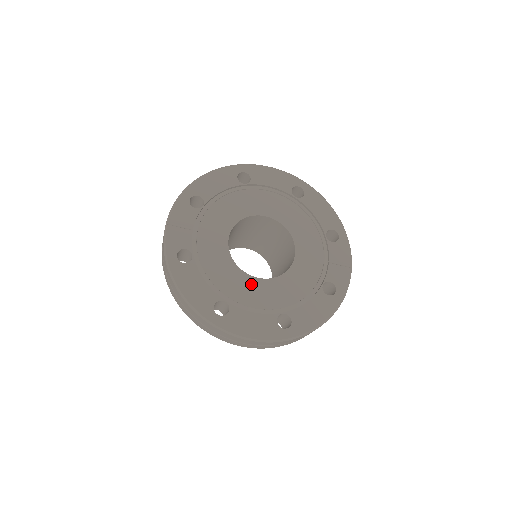
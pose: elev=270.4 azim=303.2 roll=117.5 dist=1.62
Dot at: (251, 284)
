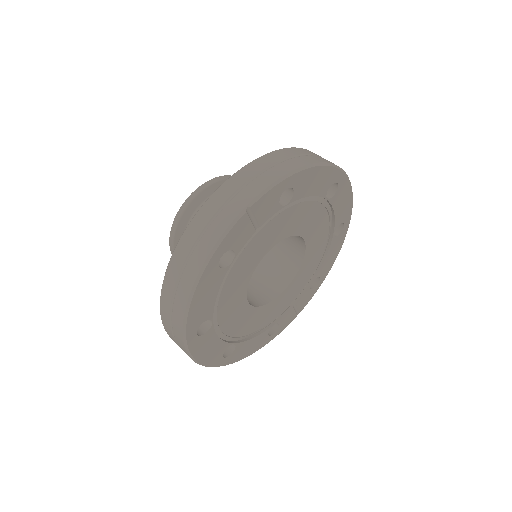
Dot at: (240, 308)
